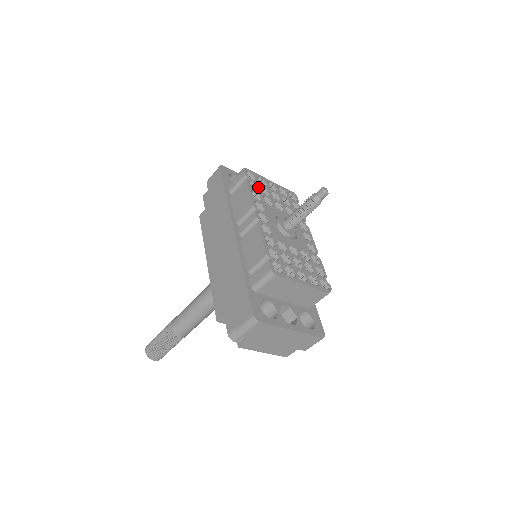
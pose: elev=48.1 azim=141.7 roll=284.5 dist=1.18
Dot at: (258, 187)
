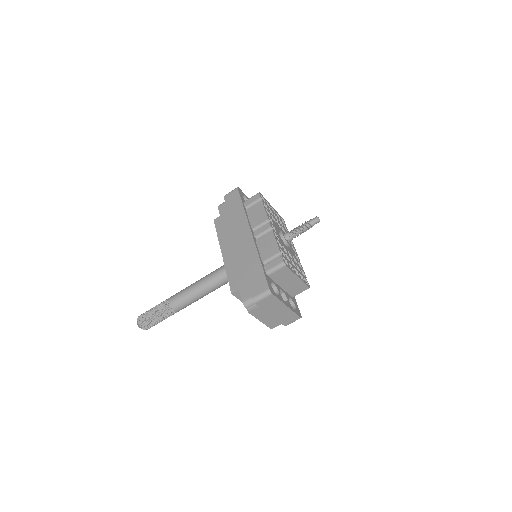
Dot at: (268, 208)
